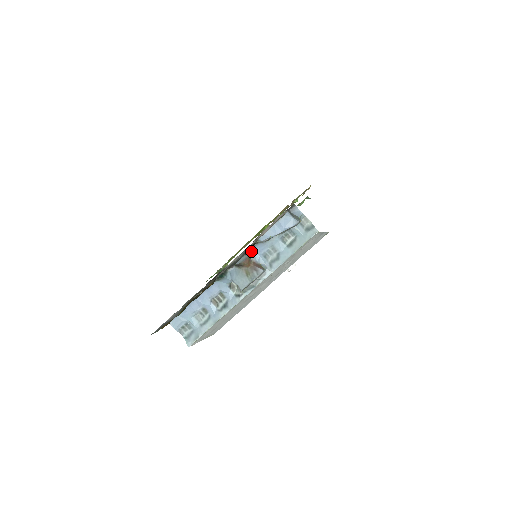
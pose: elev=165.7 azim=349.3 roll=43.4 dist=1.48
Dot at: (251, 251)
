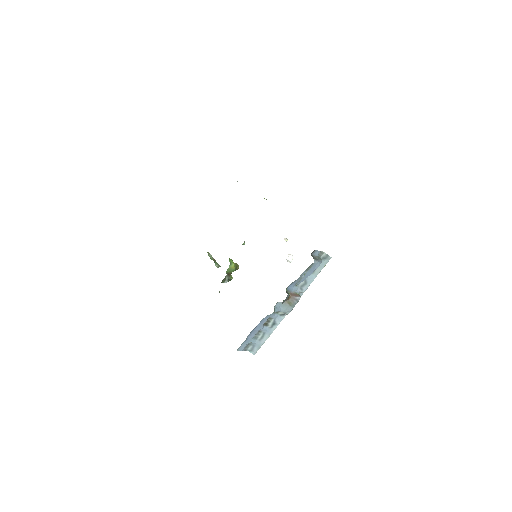
Dot at: (287, 288)
